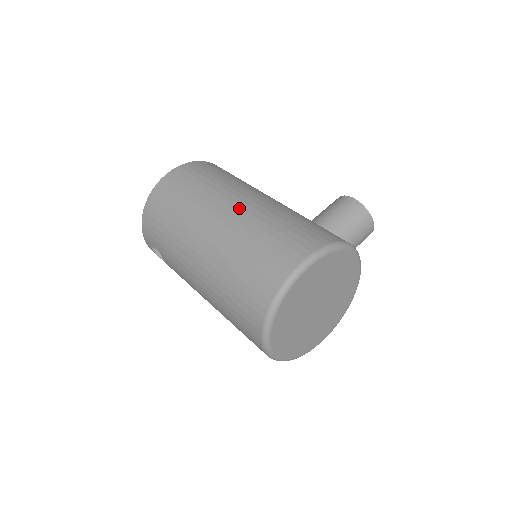
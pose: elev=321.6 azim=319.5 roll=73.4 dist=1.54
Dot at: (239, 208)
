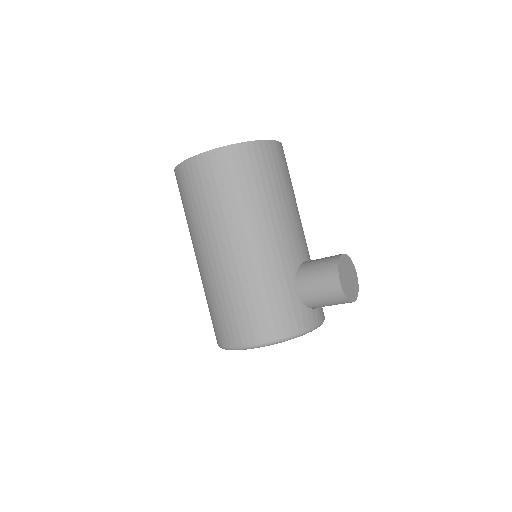
Dot at: (225, 258)
